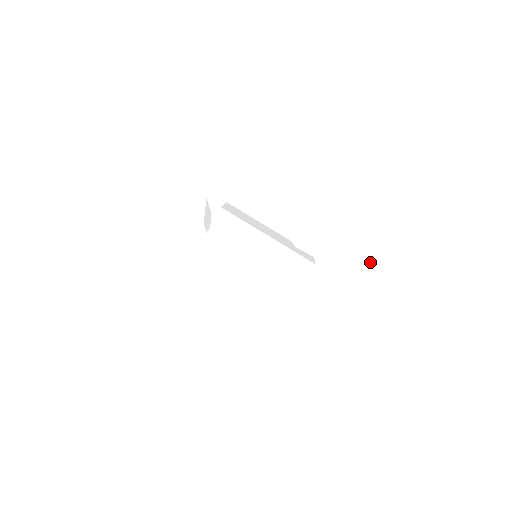
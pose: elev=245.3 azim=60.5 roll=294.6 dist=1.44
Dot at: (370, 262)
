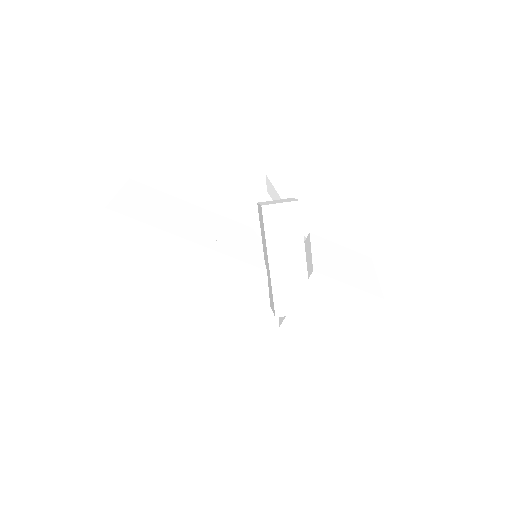
Dot at: (330, 346)
